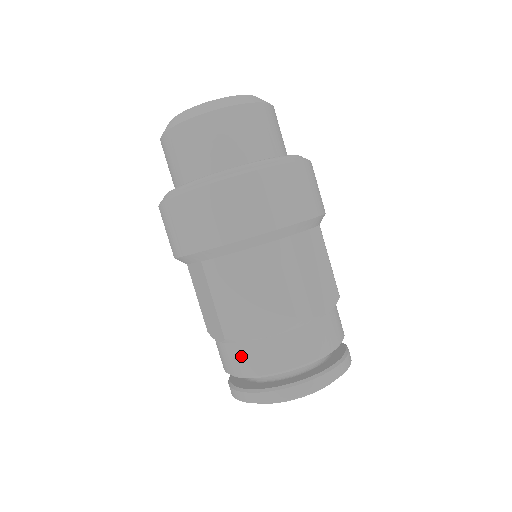
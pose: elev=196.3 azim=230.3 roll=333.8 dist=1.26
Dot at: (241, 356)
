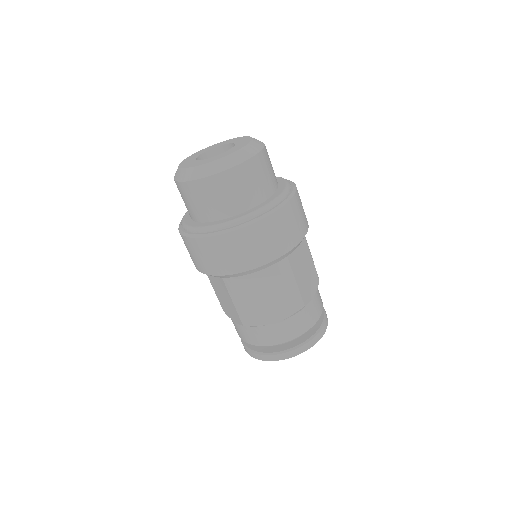
Dot at: (255, 334)
